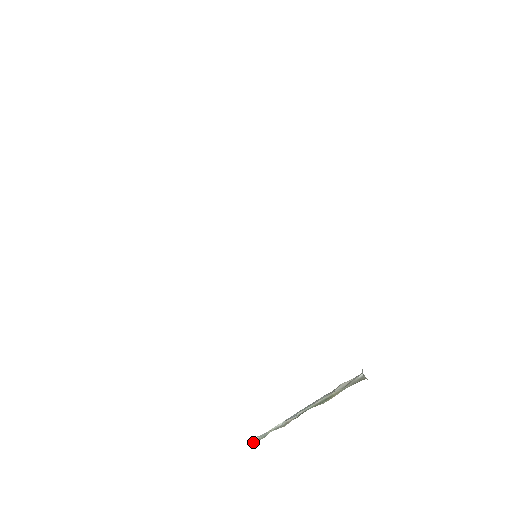
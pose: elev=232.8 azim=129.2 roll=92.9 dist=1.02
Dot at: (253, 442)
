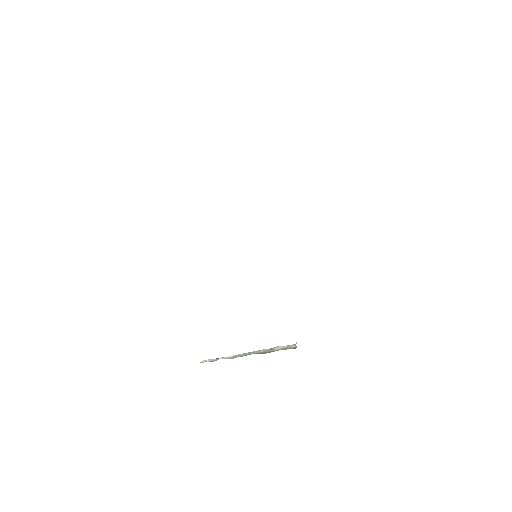
Dot at: occluded
